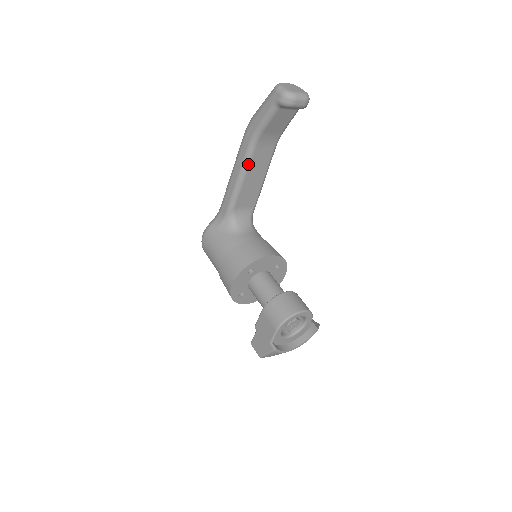
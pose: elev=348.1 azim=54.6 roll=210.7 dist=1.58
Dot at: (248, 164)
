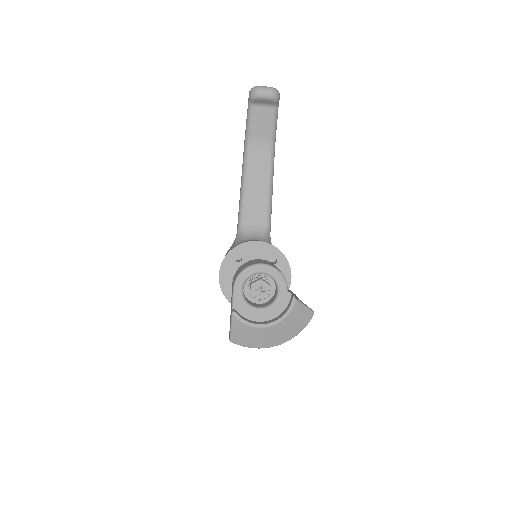
Dot at: (246, 171)
